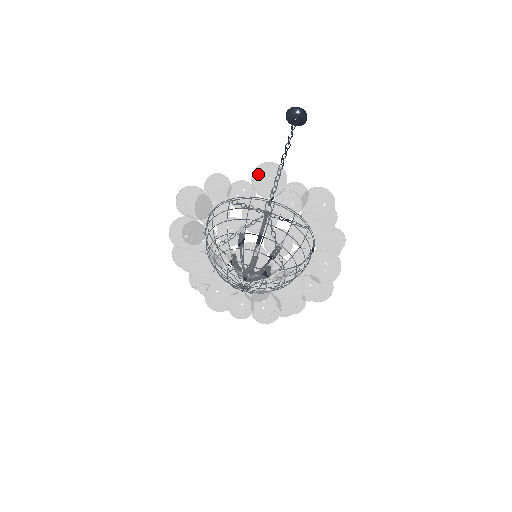
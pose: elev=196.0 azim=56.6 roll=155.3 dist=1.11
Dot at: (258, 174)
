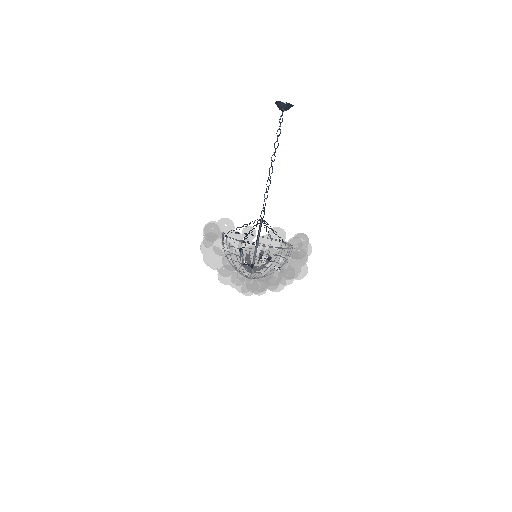
Dot at: (262, 251)
